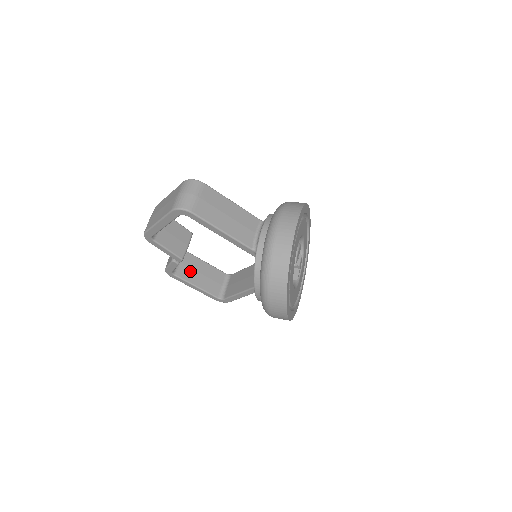
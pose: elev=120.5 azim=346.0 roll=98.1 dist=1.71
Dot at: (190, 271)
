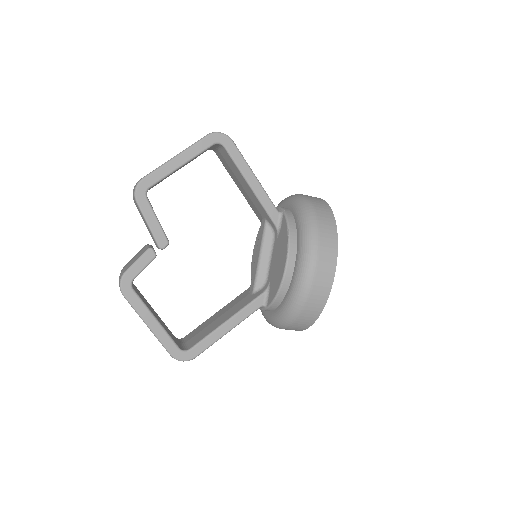
Dot at: (145, 301)
